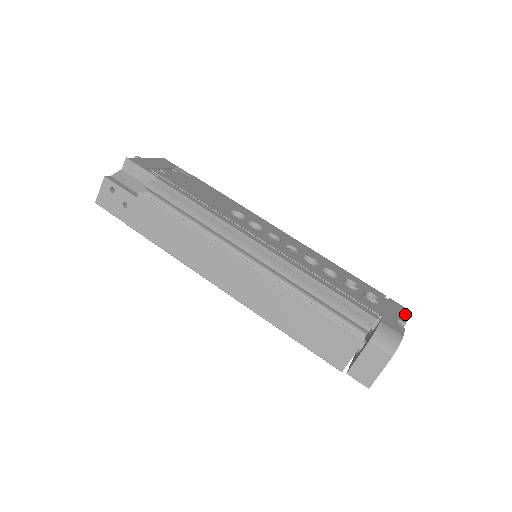
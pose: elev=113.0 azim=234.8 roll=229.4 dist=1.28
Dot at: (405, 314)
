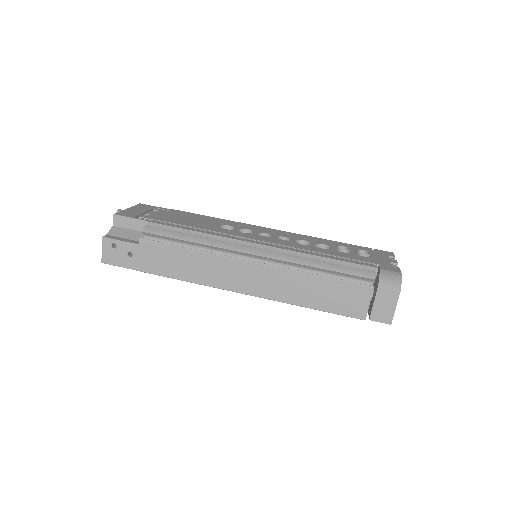
Dot at: (393, 257)
